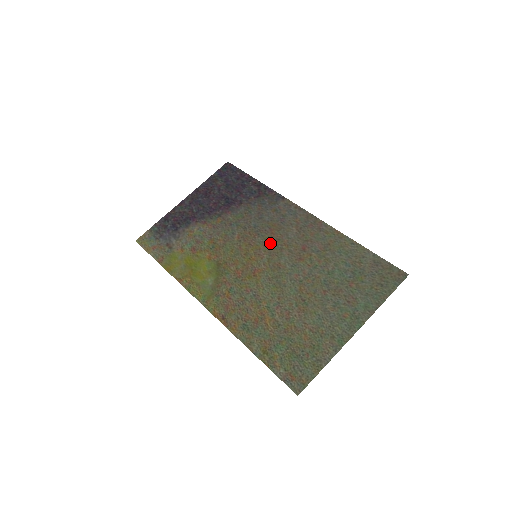
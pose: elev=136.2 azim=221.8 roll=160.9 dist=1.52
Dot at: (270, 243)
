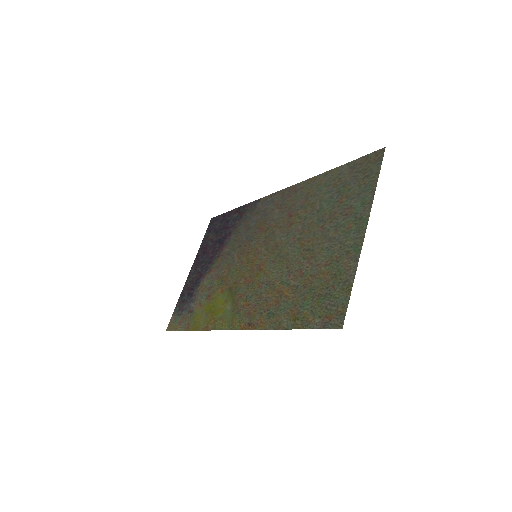
Dot at: (262, 237)
